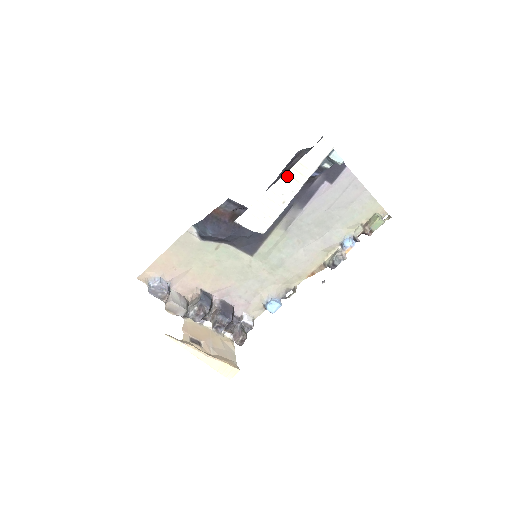
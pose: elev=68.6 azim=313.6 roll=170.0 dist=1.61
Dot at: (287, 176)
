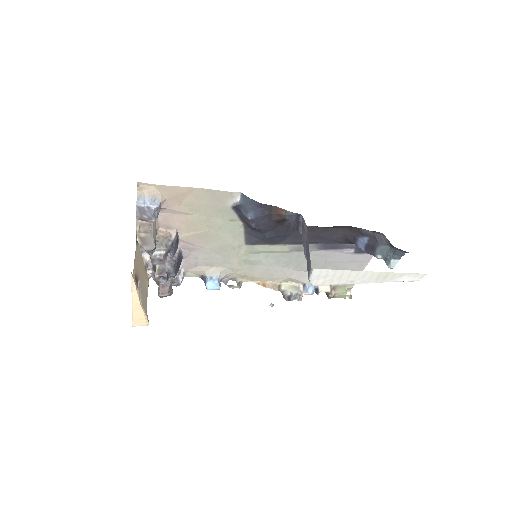
Dot at: (379, 273)
